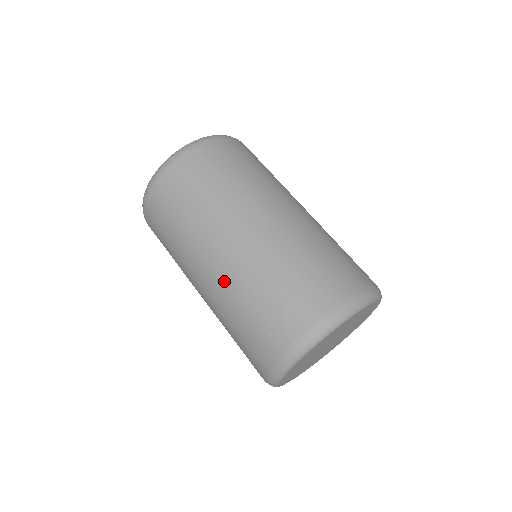
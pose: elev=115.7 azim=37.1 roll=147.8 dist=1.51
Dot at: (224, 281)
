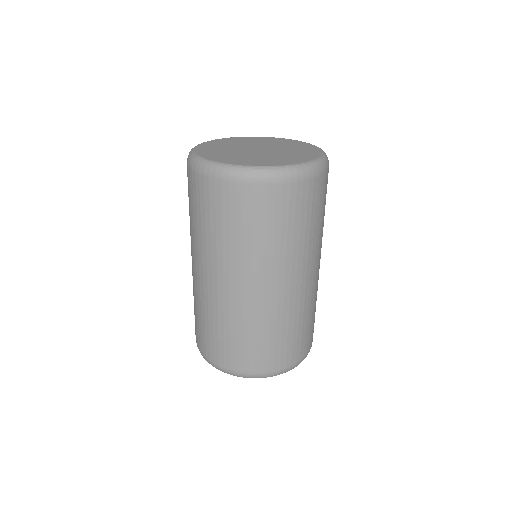
Dot at: occluded
